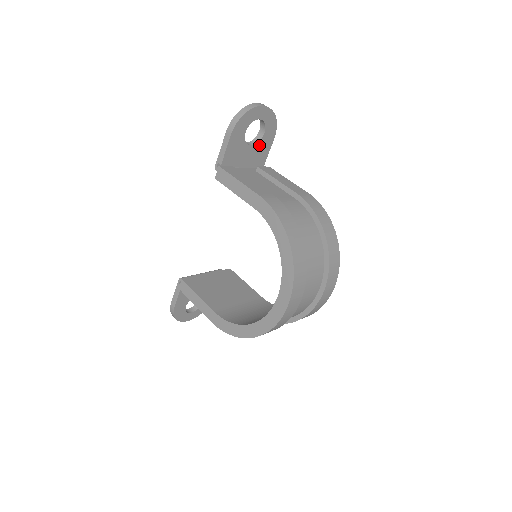
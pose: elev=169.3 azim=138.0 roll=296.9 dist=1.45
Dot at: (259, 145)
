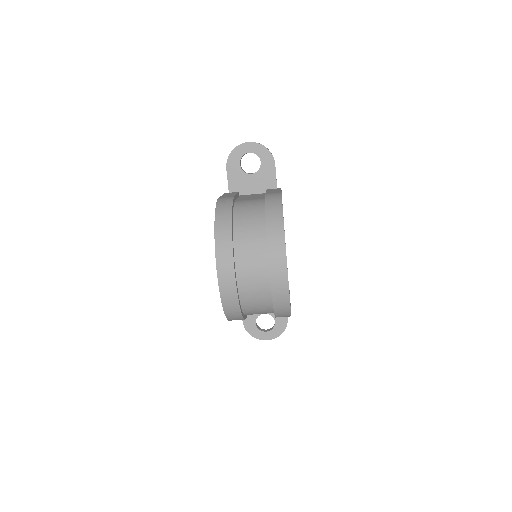
Dot at: (261, 172)
